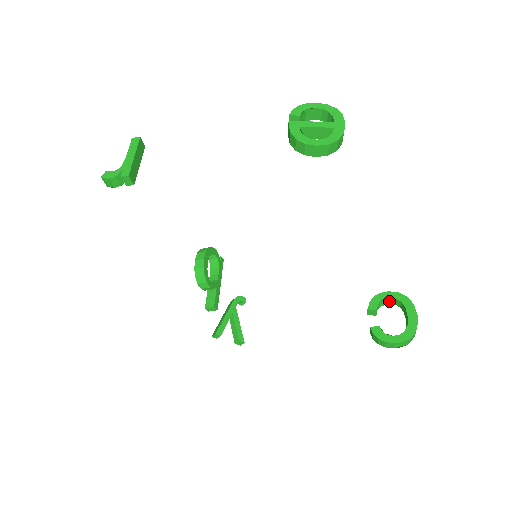
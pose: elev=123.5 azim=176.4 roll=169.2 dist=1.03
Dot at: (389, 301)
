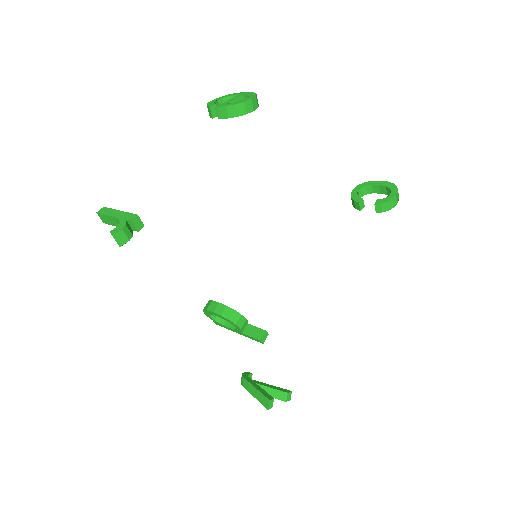
Dot at: (359, 195)
